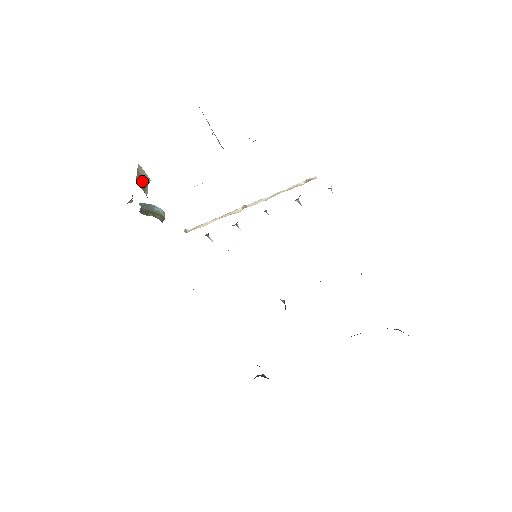
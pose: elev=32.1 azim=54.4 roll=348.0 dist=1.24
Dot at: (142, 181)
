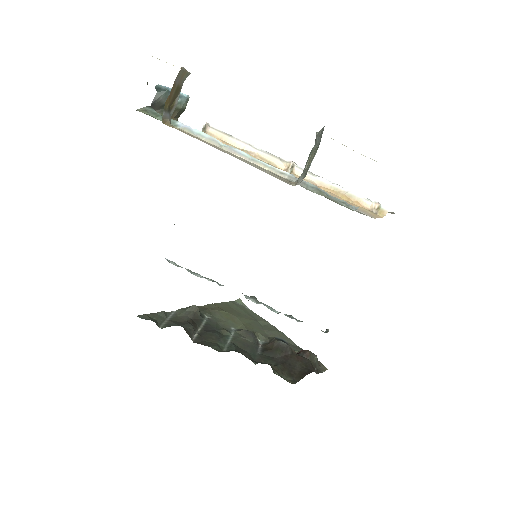
Dot at: (174, 94)
